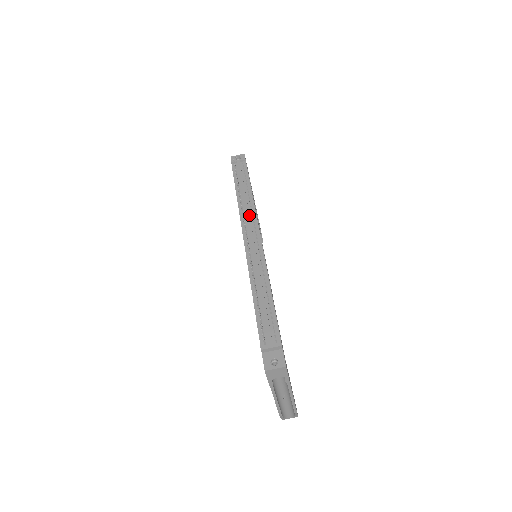
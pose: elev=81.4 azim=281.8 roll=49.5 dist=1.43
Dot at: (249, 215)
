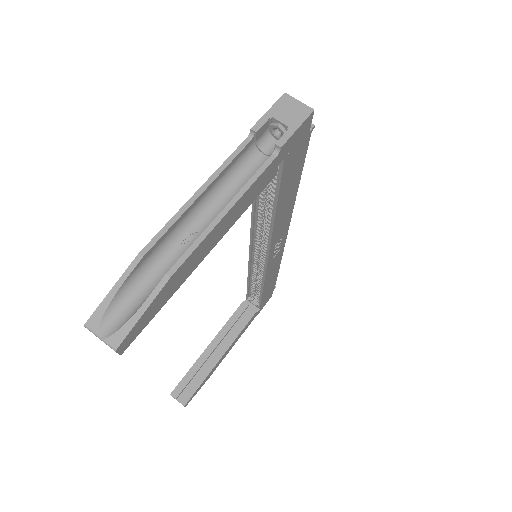
Dot at: occluded
